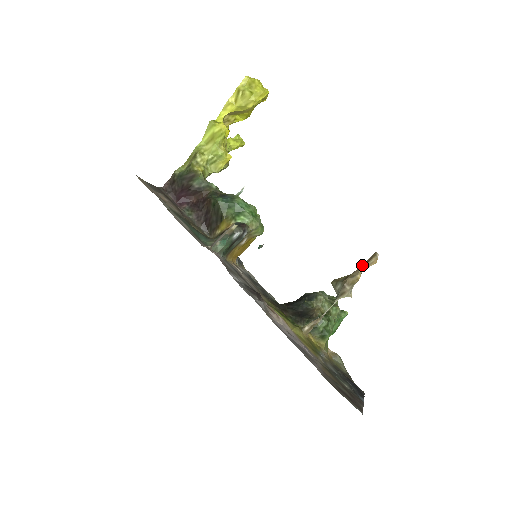
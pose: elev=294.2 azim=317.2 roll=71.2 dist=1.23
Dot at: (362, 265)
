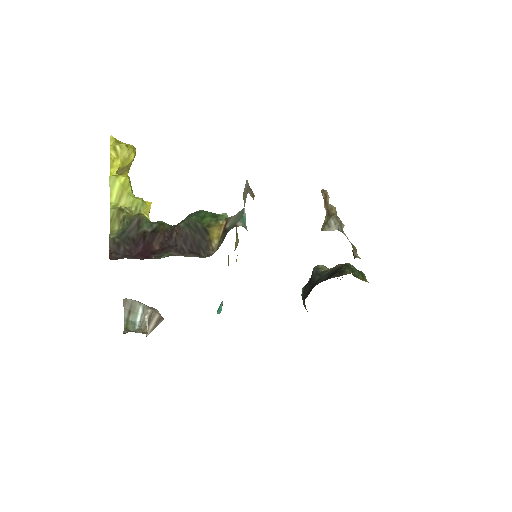
Dot at: (325, 202)
